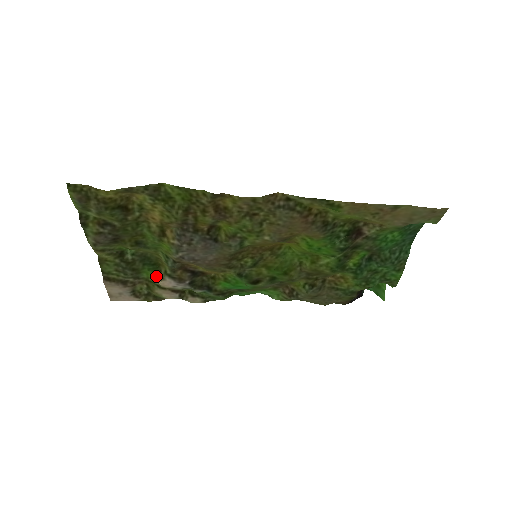
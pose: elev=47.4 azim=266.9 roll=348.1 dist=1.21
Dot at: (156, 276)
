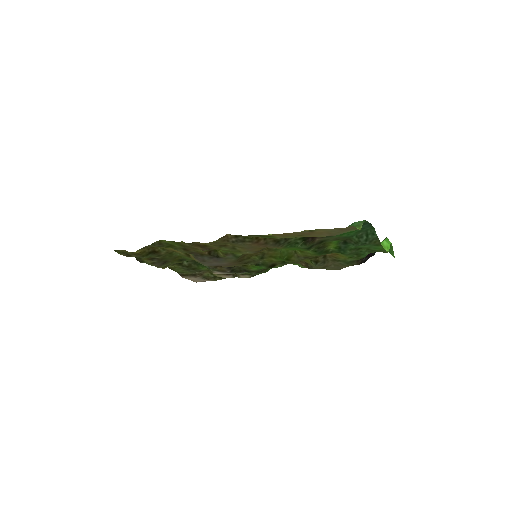
Dot at: (209, 270)
